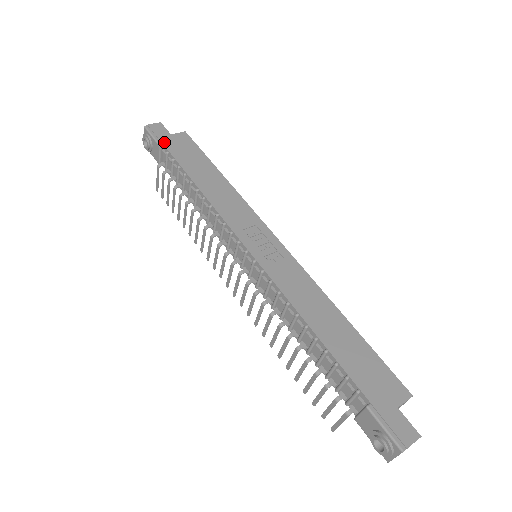
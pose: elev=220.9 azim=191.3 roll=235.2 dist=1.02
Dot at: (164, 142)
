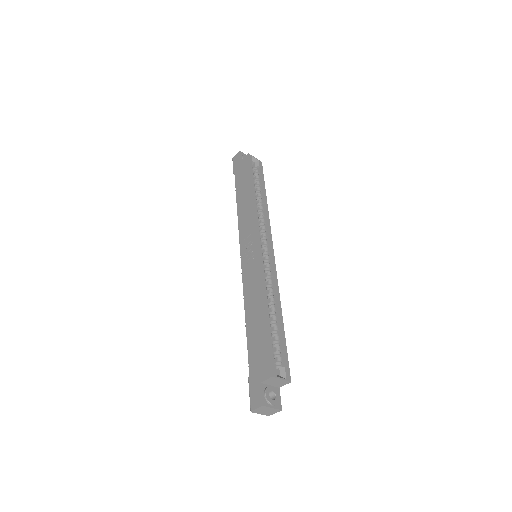
Dot at: (235, 170)
